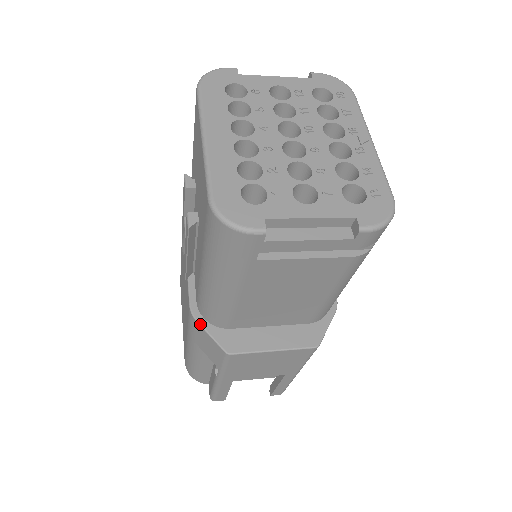
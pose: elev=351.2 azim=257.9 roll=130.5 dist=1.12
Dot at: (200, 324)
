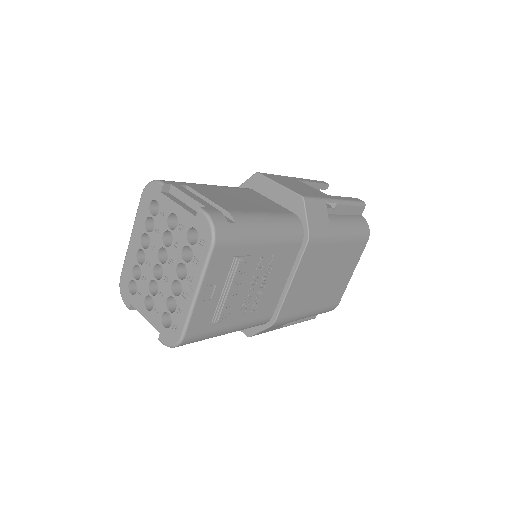
Dot at: occluded
